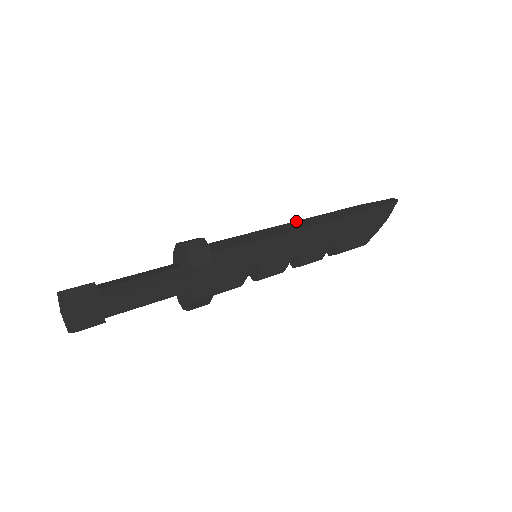
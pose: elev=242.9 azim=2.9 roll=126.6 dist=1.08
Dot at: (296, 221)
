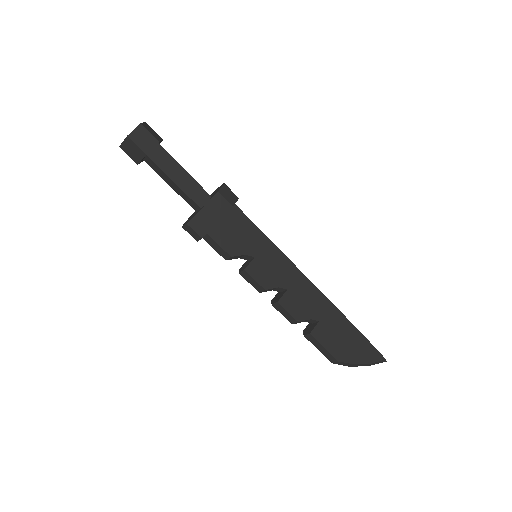
Dot at: occluded
